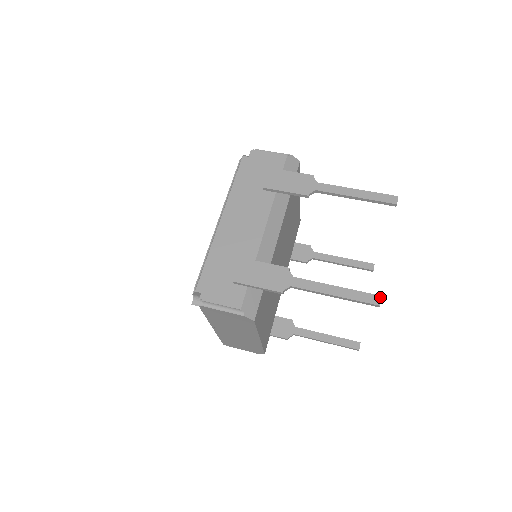
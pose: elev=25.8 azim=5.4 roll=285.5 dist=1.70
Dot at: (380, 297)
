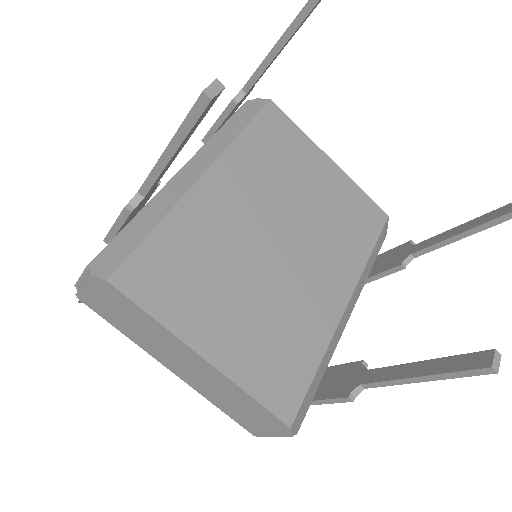
Dot at: (213, 82)
